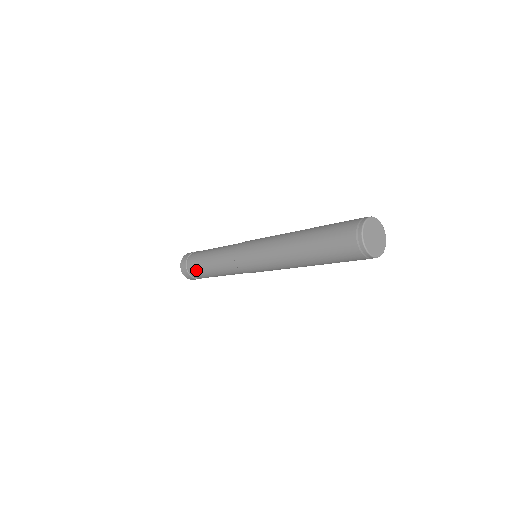
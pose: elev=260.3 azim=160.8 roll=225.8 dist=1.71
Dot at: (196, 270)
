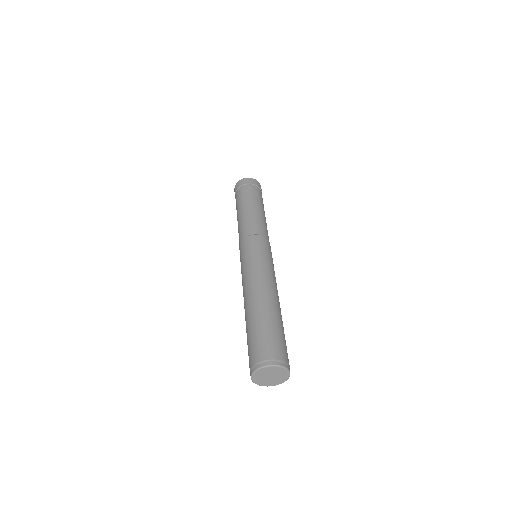
Dot at: occluded
